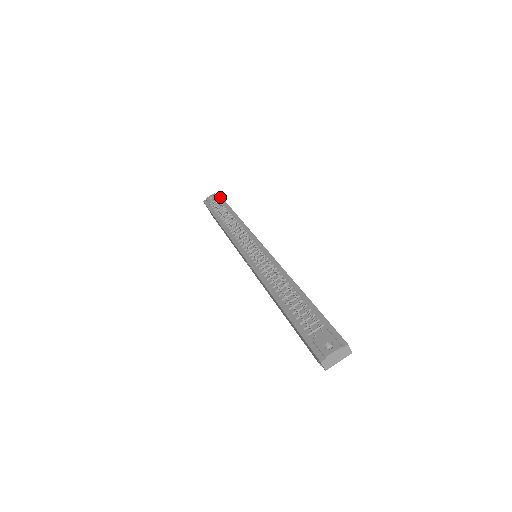
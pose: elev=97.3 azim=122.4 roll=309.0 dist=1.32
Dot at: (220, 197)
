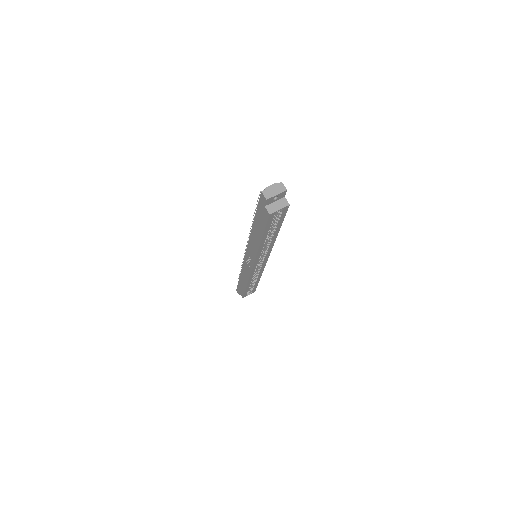
Dot at: occluded
